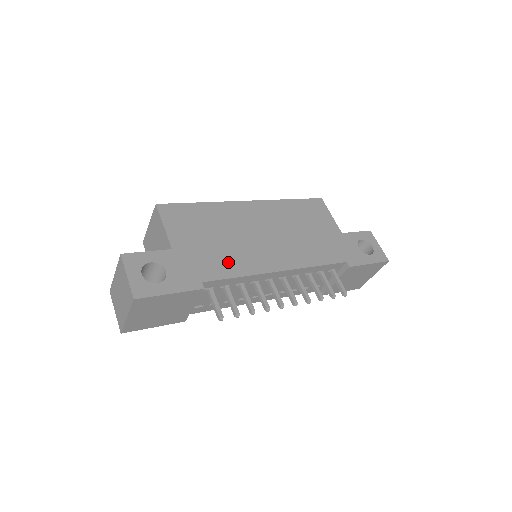
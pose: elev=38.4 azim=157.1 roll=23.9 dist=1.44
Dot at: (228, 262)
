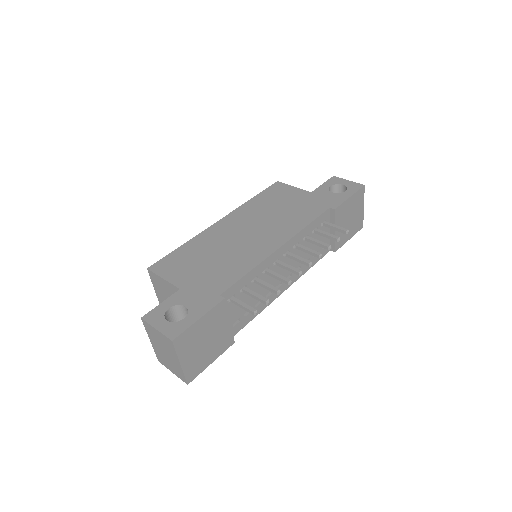
Dot at: (231, 269)
